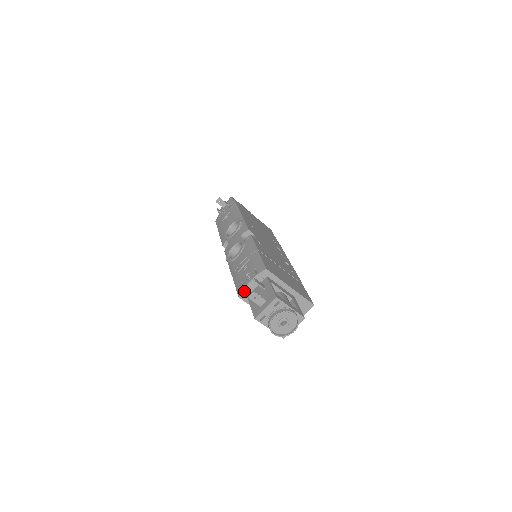
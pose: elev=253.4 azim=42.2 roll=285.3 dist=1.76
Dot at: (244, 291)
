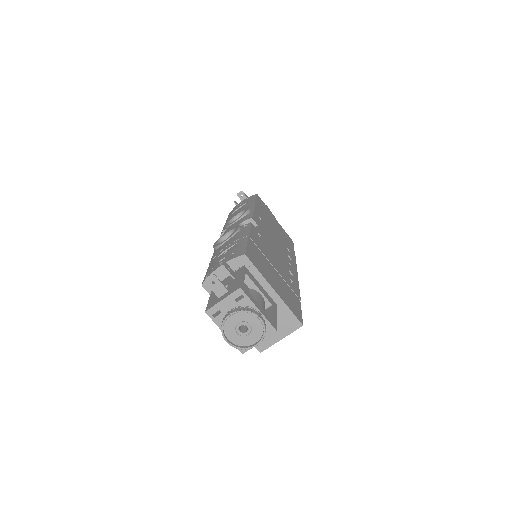
Dot at: (206, 275)
